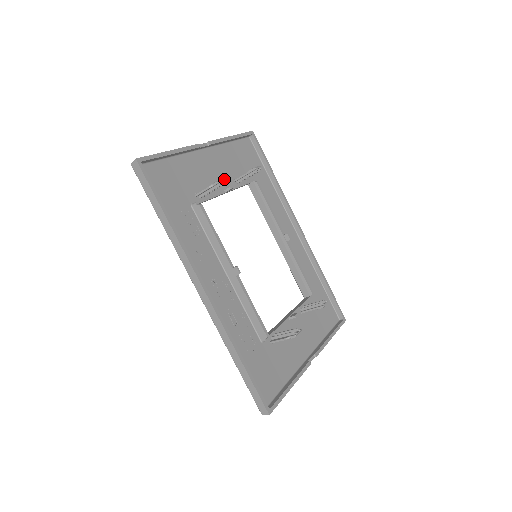
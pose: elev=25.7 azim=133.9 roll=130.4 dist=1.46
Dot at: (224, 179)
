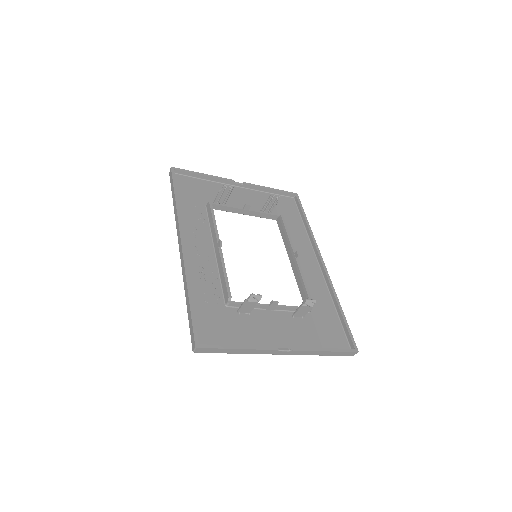
Dot at: (232, 186)
